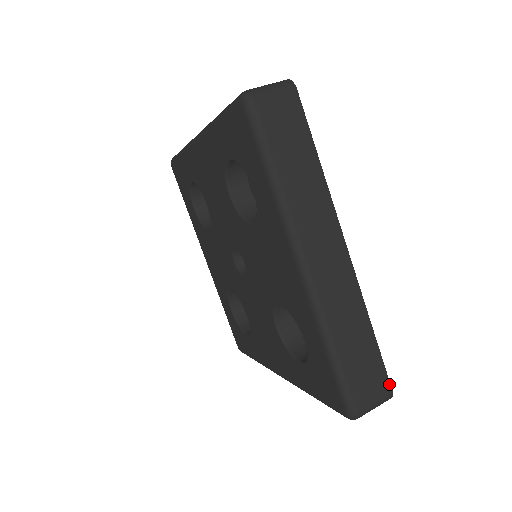
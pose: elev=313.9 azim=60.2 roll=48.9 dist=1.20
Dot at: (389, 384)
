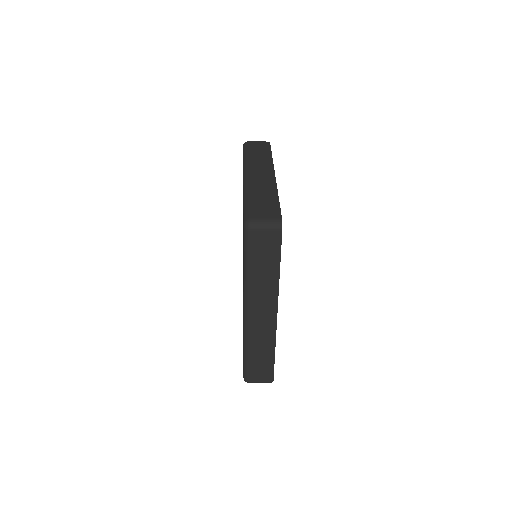
Dot at: (281, 215)
